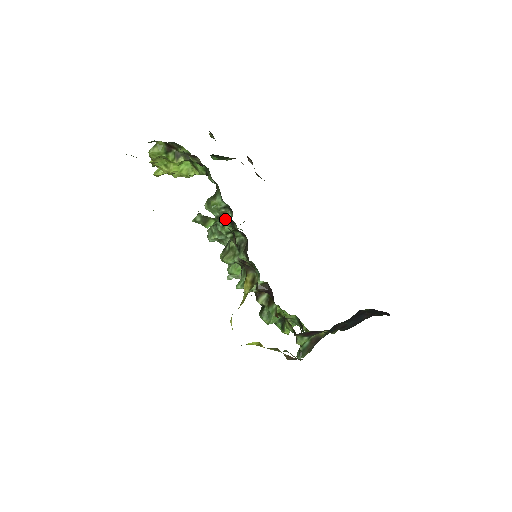
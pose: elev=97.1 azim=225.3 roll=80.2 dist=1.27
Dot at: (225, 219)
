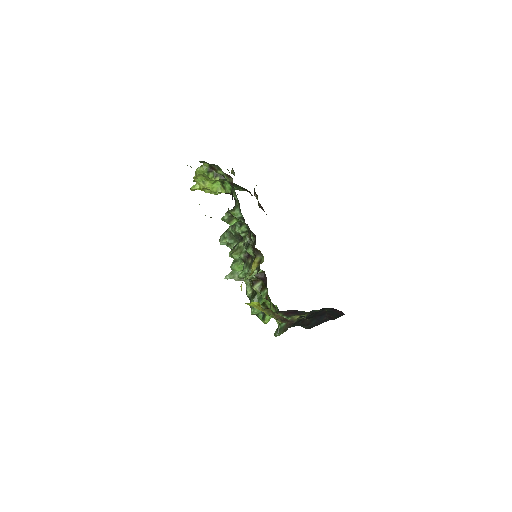
Dot at: occluded
